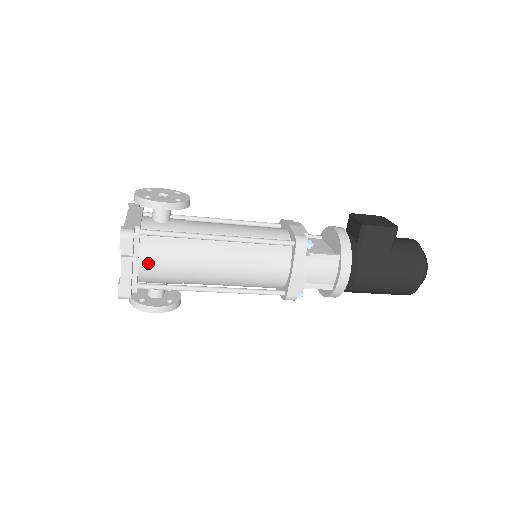
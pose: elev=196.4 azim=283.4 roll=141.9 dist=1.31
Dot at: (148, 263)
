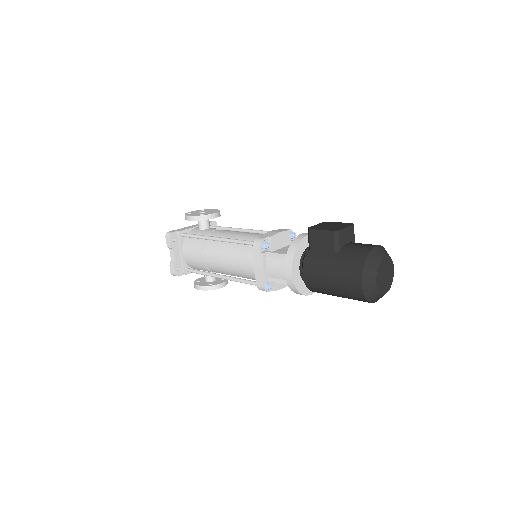
Dot at: (187, 255)
